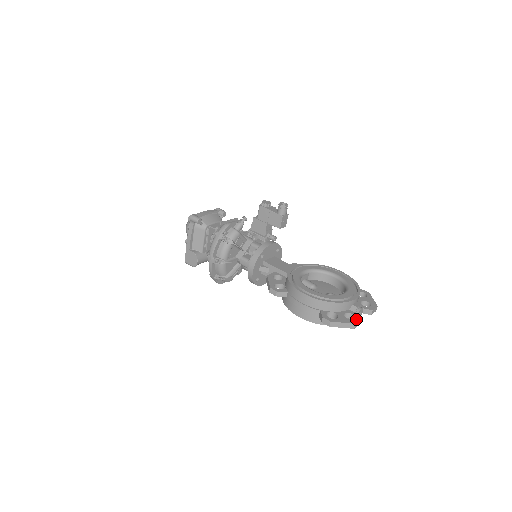
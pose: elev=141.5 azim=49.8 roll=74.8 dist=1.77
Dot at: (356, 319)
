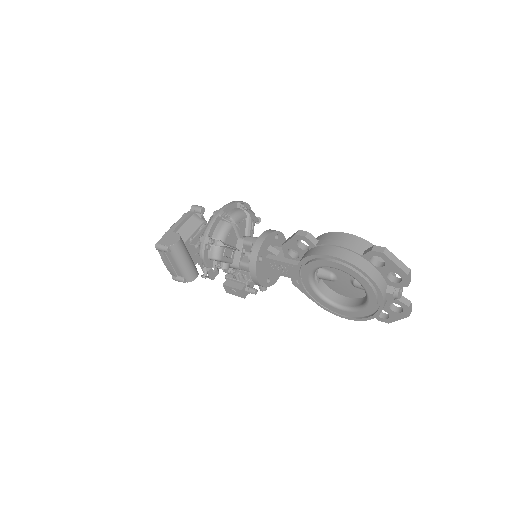
Dot at: occluded
